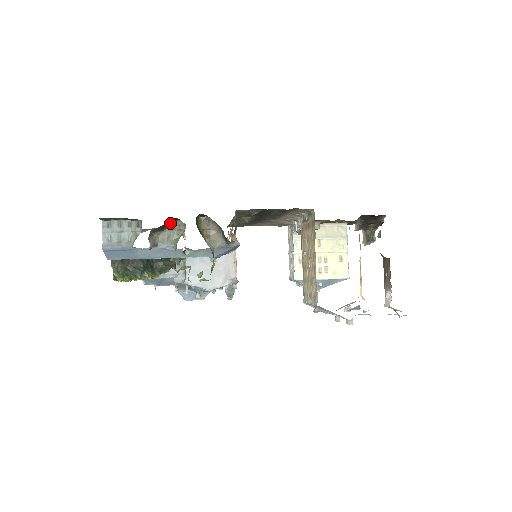
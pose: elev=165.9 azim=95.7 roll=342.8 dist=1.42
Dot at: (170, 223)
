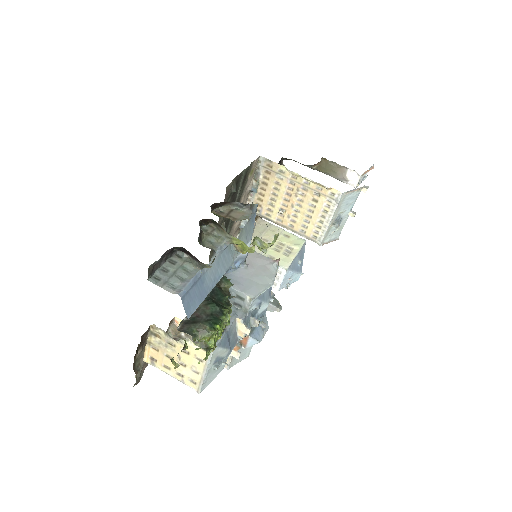
Dot at: (200, 229)
